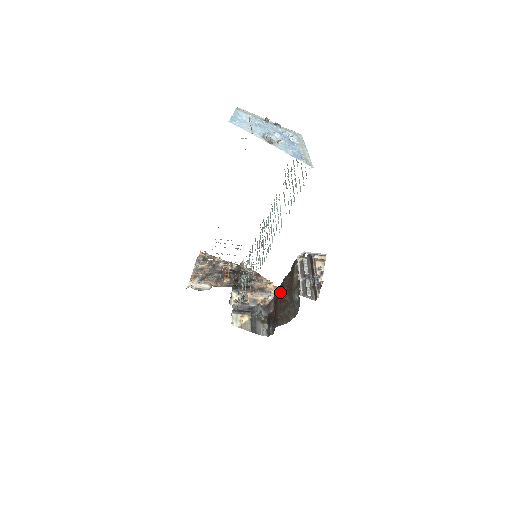
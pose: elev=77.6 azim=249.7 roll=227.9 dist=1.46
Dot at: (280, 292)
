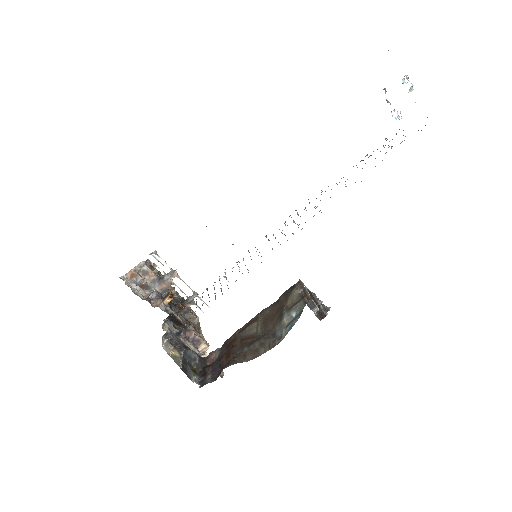
Dot at: (245, 329)
